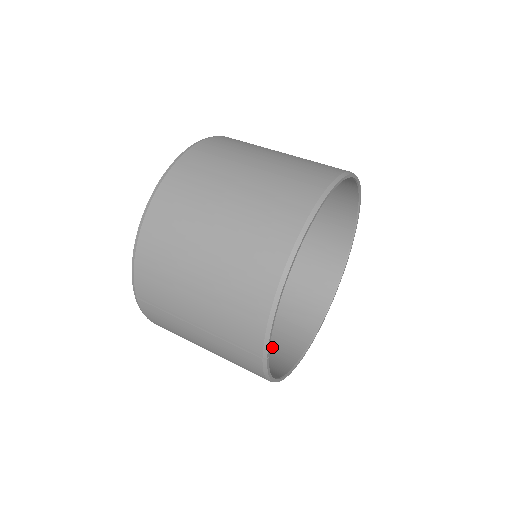
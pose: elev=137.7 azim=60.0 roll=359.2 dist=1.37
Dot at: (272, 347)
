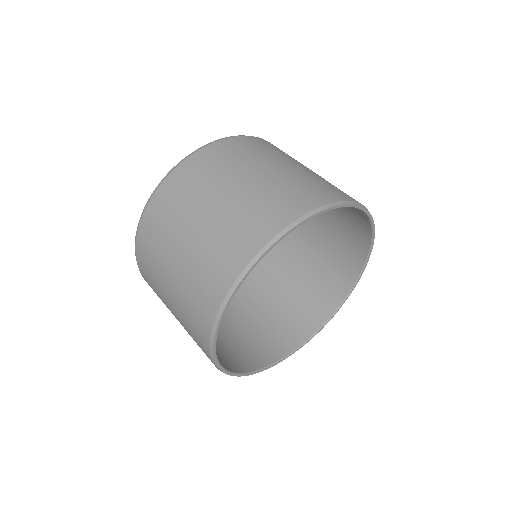
Dot at: (241, 348)
